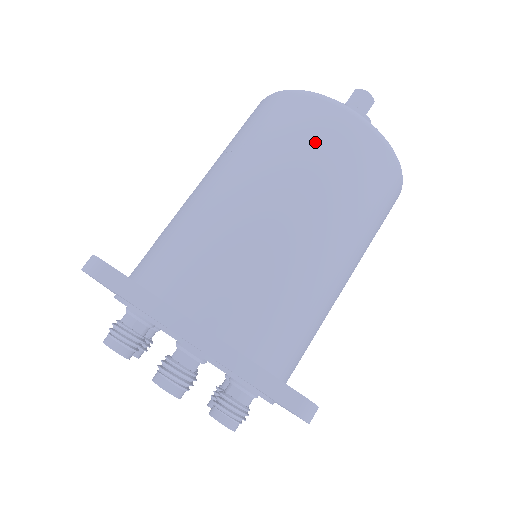
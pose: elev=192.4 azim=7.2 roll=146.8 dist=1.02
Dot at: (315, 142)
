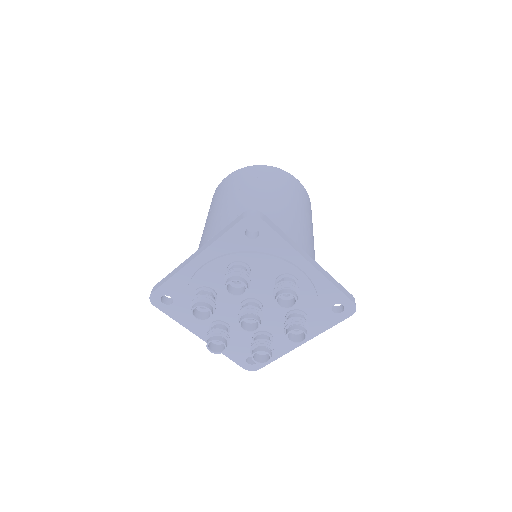
Dot at: (294, 188)
